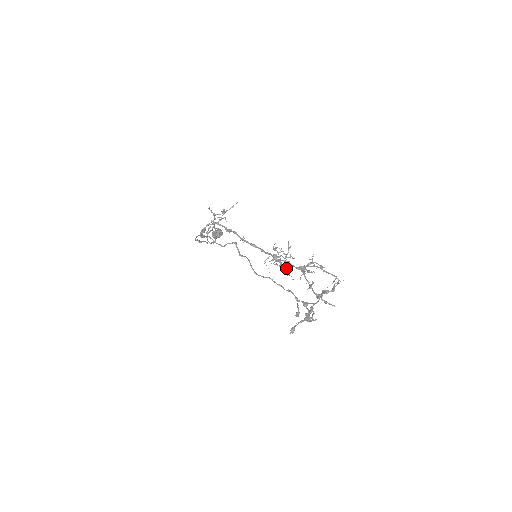
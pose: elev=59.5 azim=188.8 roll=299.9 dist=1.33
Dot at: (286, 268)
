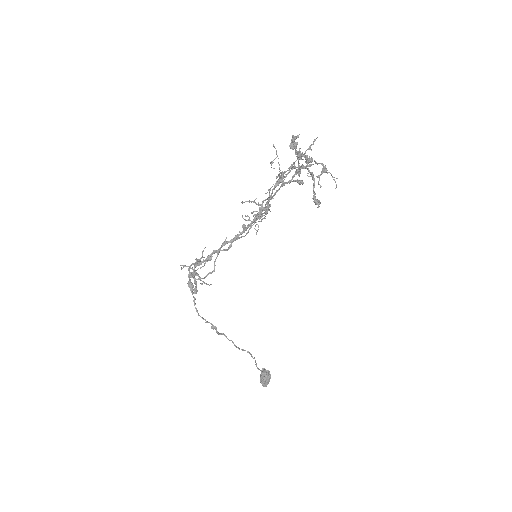
Dot at: (268, 199)
